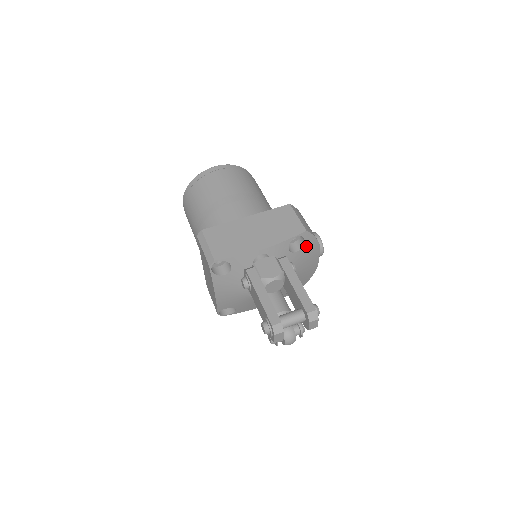
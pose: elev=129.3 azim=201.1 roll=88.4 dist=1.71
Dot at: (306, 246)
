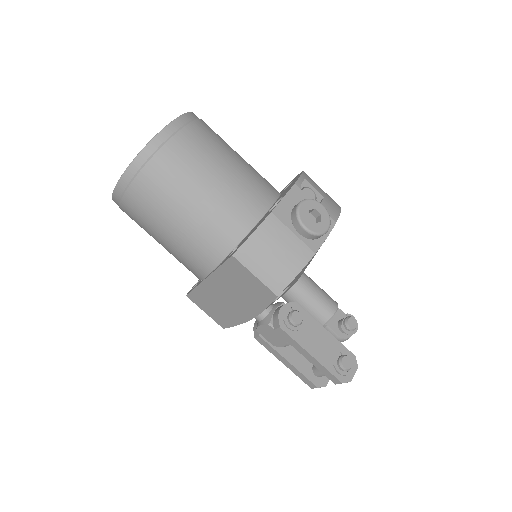
Dot at: (295, 279)
